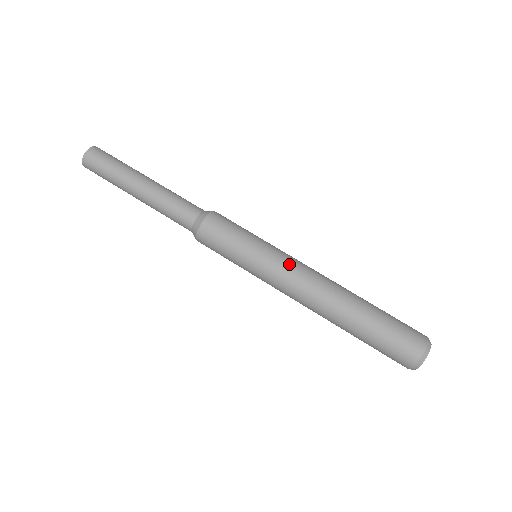
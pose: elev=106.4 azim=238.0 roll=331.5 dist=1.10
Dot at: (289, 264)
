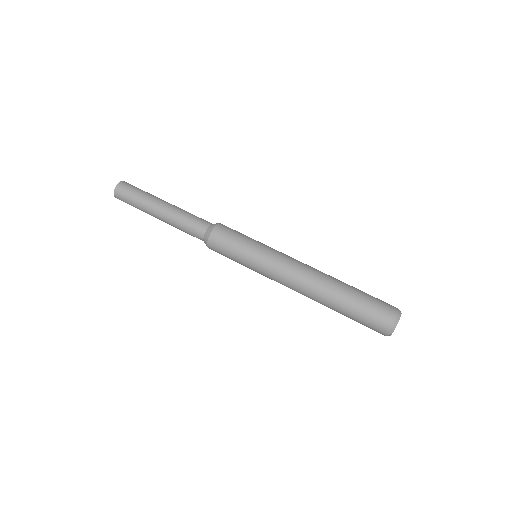
Dot at: (285, 255)
